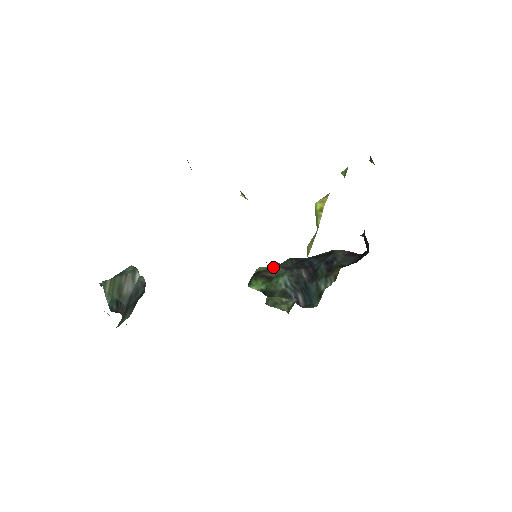
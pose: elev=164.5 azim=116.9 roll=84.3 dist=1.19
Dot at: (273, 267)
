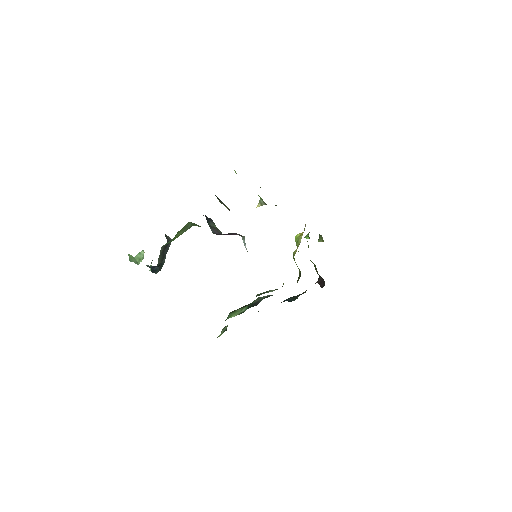
Dot at: occluded
